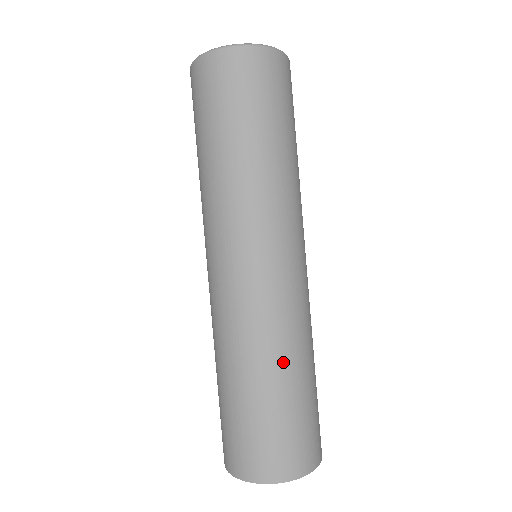
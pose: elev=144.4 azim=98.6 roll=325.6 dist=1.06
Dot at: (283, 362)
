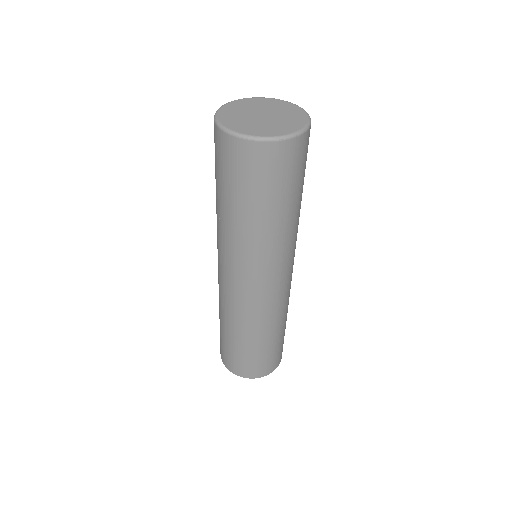
Dot at: (232, 327)
